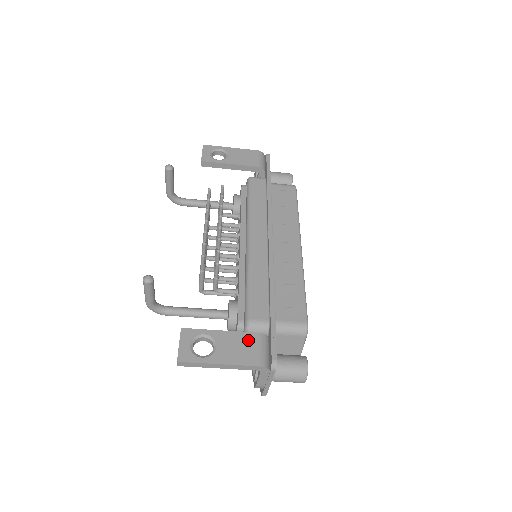
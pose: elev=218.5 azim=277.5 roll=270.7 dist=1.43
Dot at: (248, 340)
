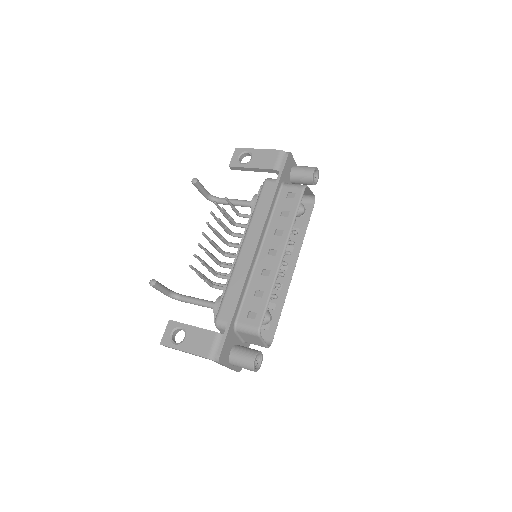
Dot at: (207, 336)
